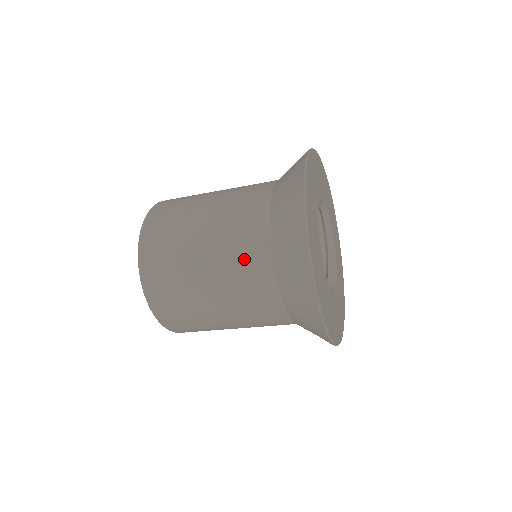
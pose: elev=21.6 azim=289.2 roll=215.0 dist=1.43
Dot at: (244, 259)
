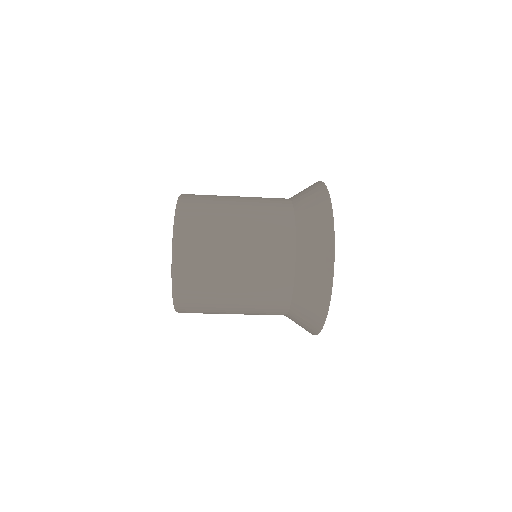
Dot at: (270, 291)
